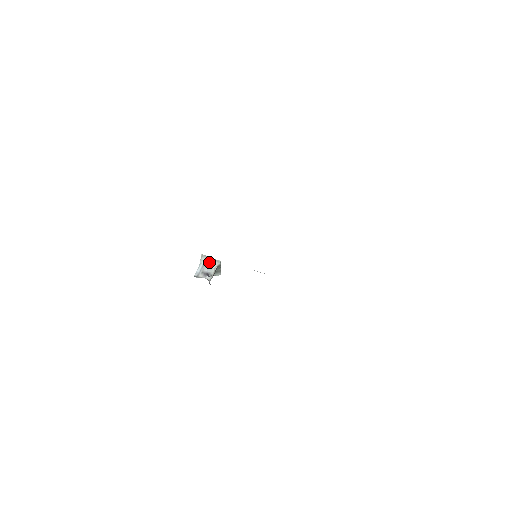
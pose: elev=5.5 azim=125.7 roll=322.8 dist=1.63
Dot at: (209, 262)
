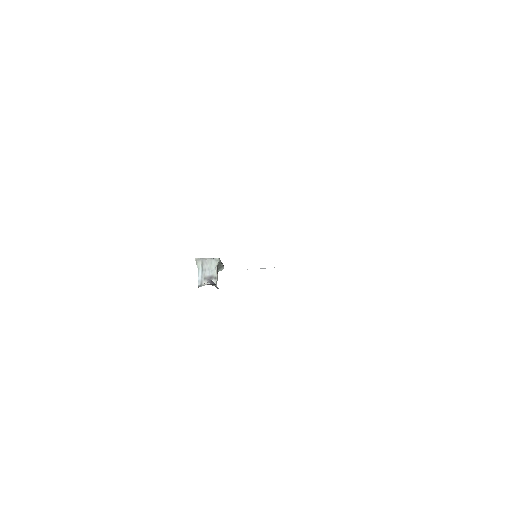
Dot at: (207, 264)
